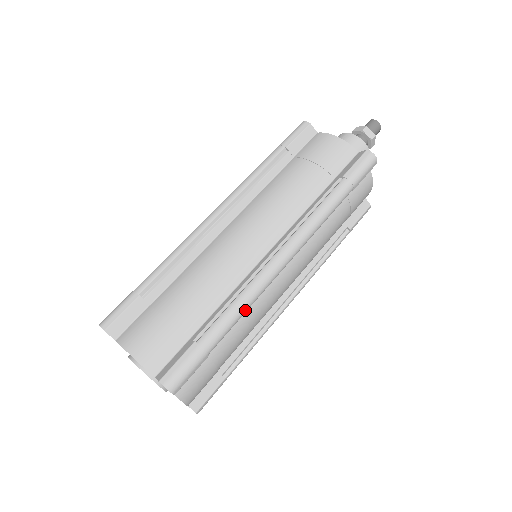
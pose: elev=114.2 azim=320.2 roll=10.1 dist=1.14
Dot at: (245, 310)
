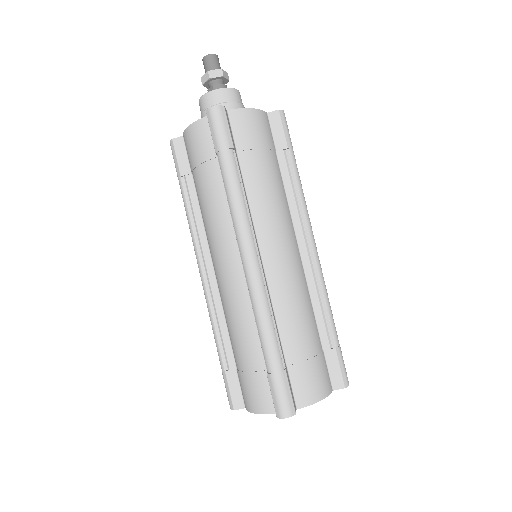
Dot at: occluded
